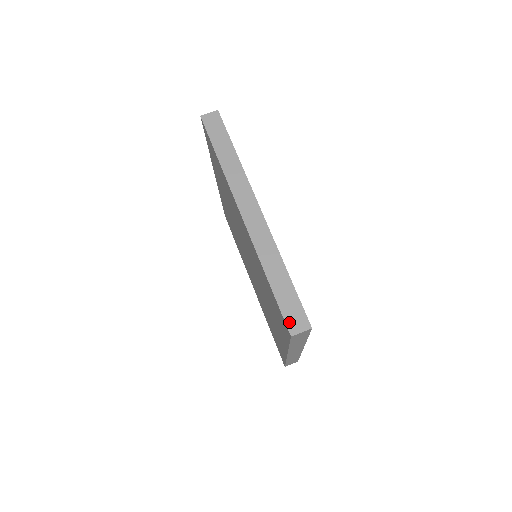
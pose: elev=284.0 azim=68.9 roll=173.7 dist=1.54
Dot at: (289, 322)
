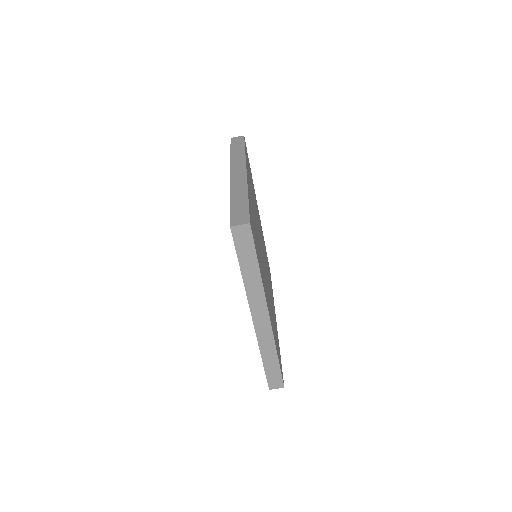
Dot at: (270, 383)
